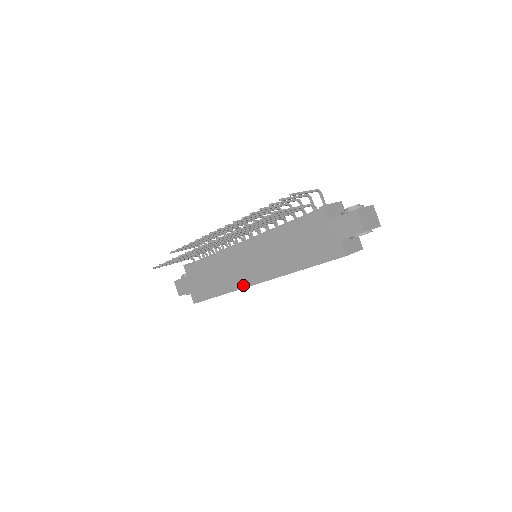
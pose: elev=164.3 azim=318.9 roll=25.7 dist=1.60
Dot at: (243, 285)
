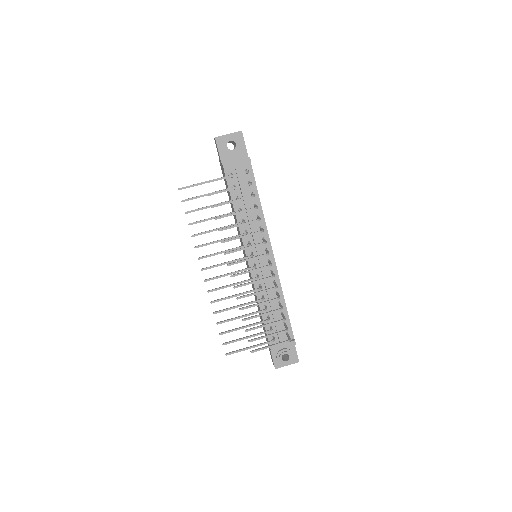
Dot at: occluded
